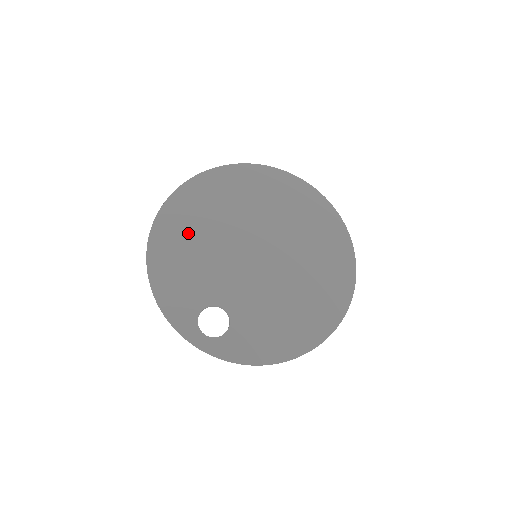
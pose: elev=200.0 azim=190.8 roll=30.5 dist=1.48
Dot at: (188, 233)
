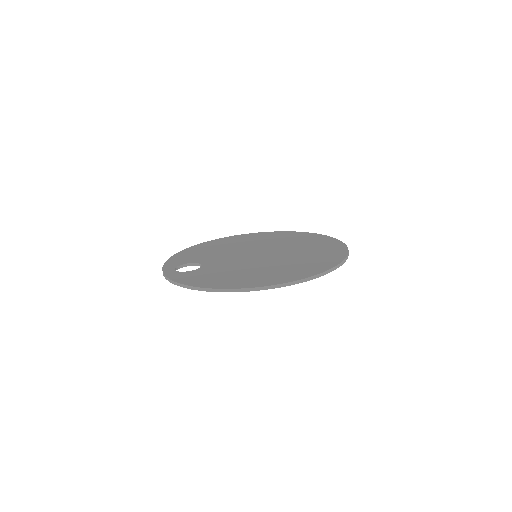
Dot at: (226, 244)
